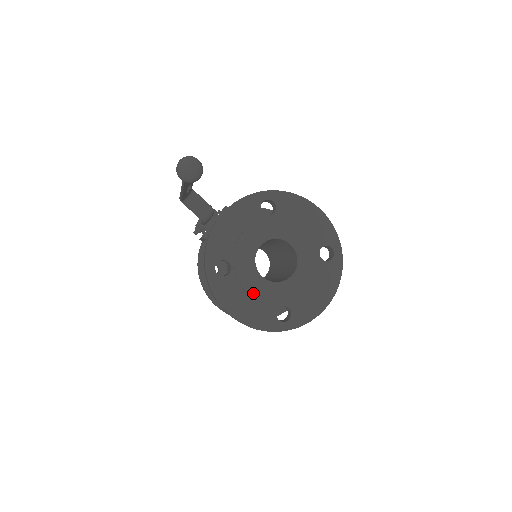
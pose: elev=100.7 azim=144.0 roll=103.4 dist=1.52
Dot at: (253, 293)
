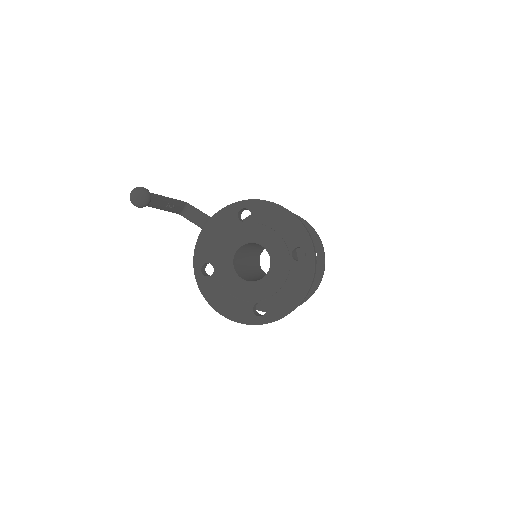
Dot at: (232, 291)
